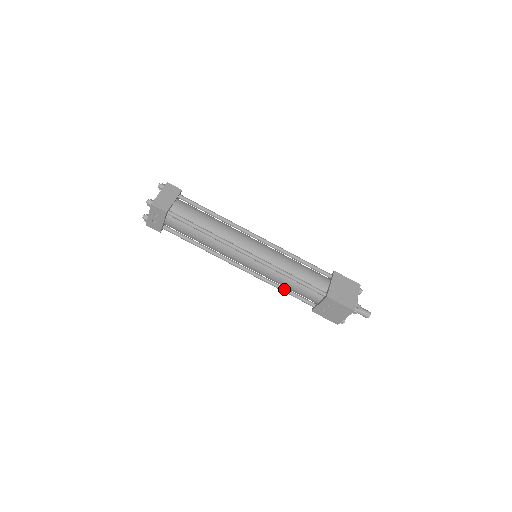
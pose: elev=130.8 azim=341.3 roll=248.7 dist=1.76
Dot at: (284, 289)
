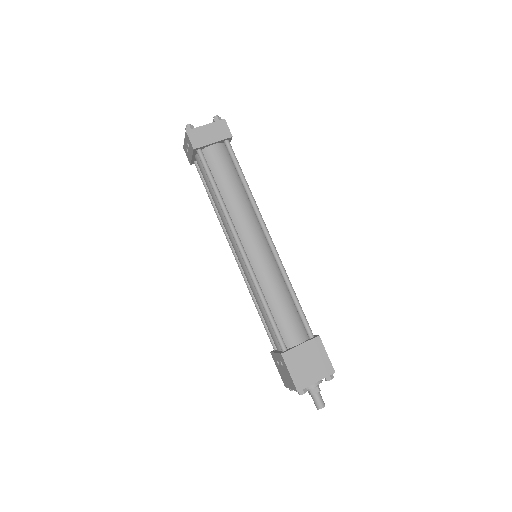
Dot at: (259, 309)
